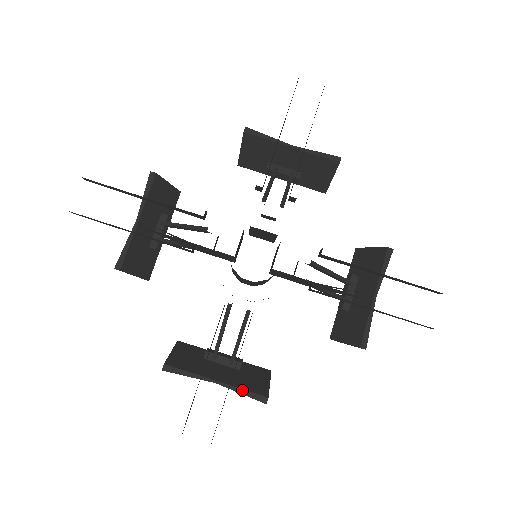
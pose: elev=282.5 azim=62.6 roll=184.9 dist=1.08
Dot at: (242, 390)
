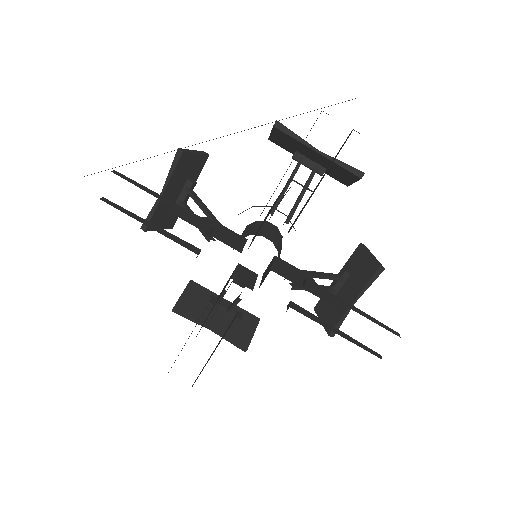
Dot at: (229, 339)
